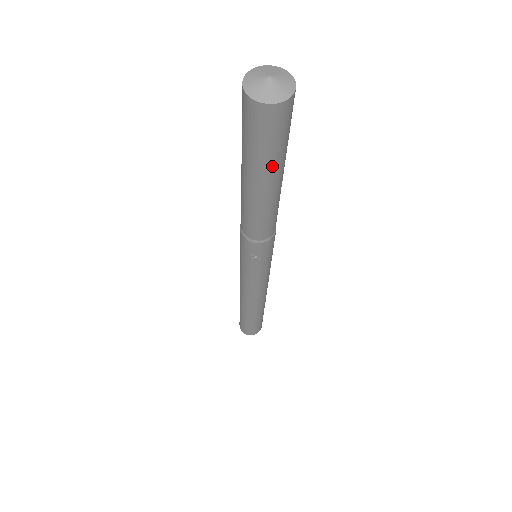
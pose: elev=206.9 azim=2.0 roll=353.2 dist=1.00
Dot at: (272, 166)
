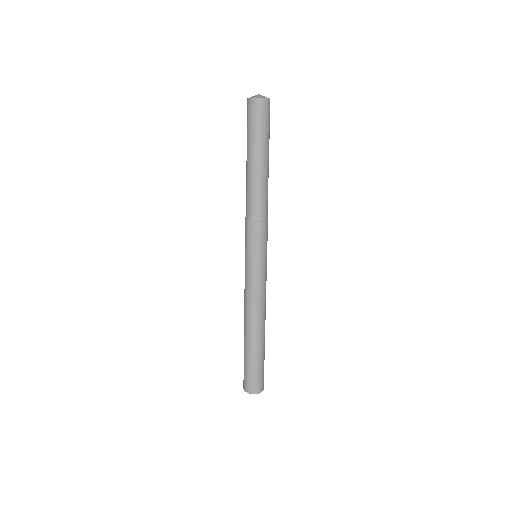
Dot at: (266, 142)
